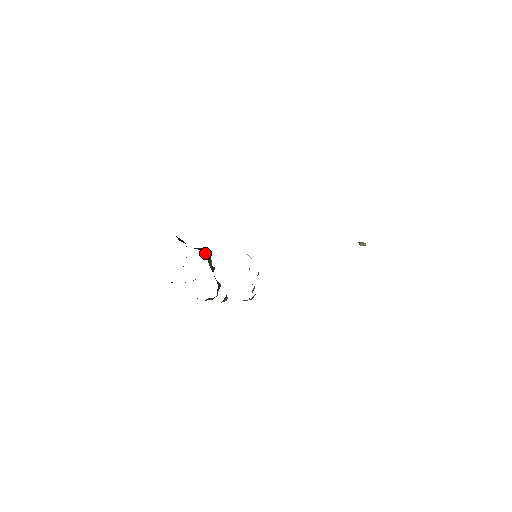
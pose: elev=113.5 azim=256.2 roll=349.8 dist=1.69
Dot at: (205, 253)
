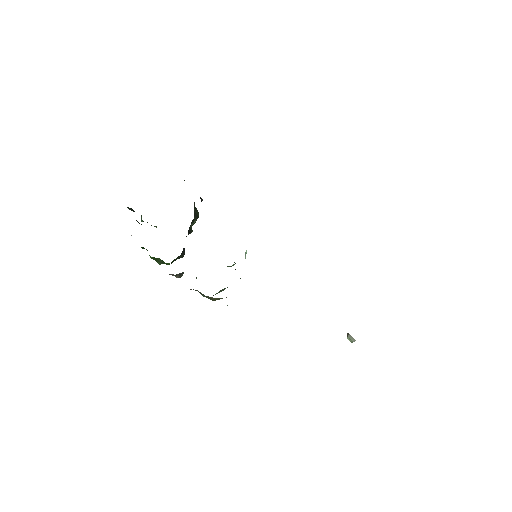
Dot at: occluded
